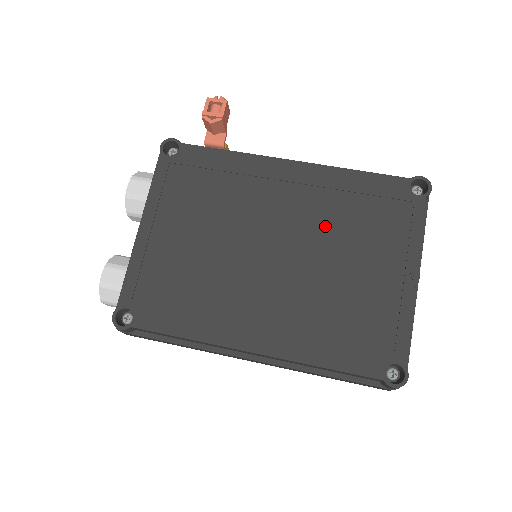
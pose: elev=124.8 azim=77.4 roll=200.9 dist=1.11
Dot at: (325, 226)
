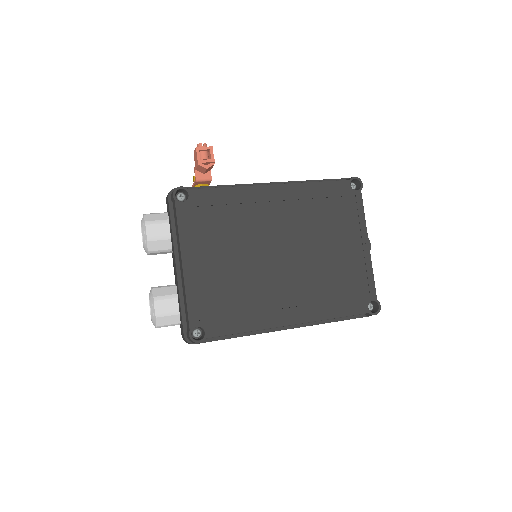
Dot at: (309, 227)
